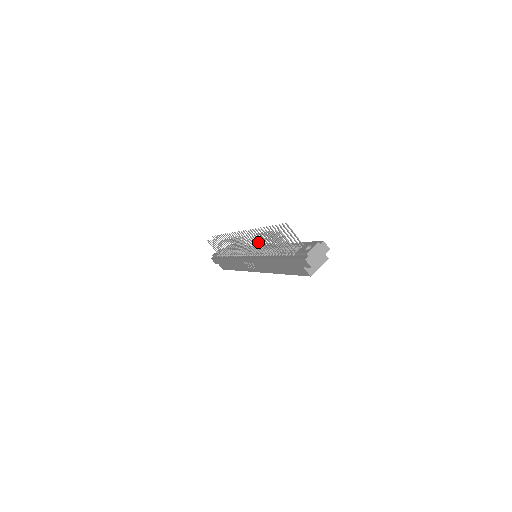
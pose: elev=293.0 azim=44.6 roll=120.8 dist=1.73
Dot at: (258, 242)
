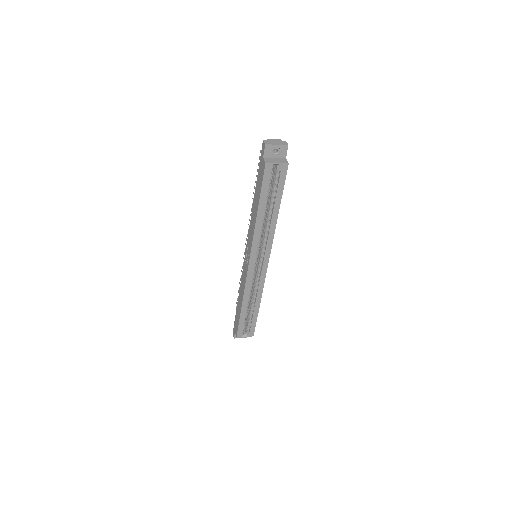
Dot at: occluded
